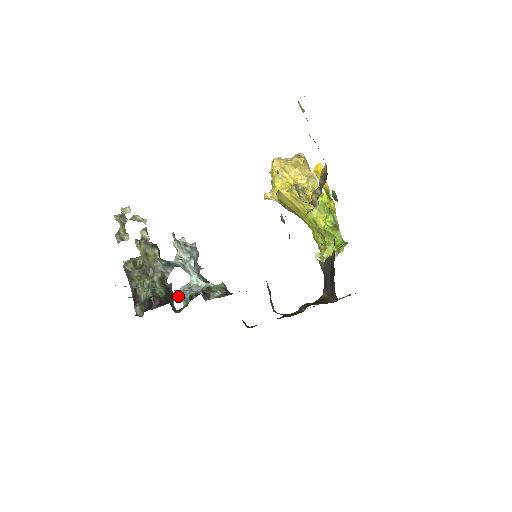
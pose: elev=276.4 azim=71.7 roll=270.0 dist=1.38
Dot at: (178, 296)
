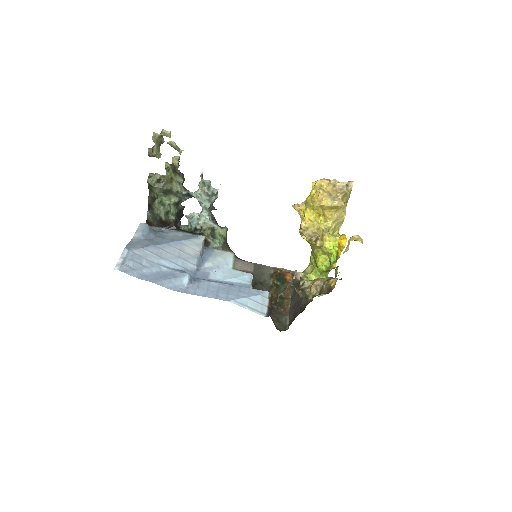
Dot at: (186, 217)
